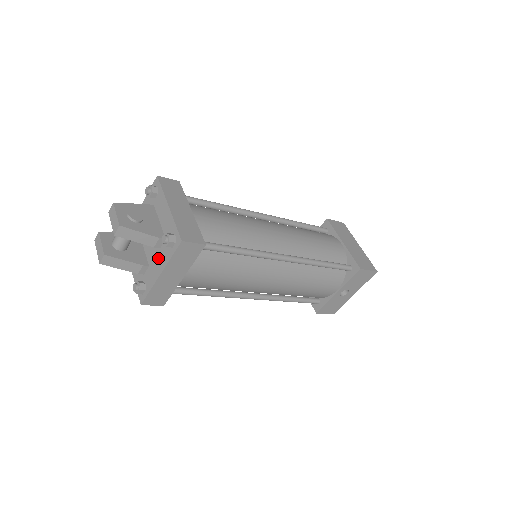
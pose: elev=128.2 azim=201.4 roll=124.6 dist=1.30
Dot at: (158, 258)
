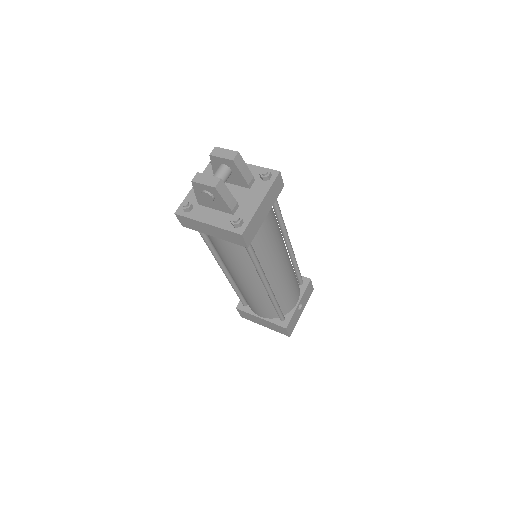
Dot at: (251, 195)
